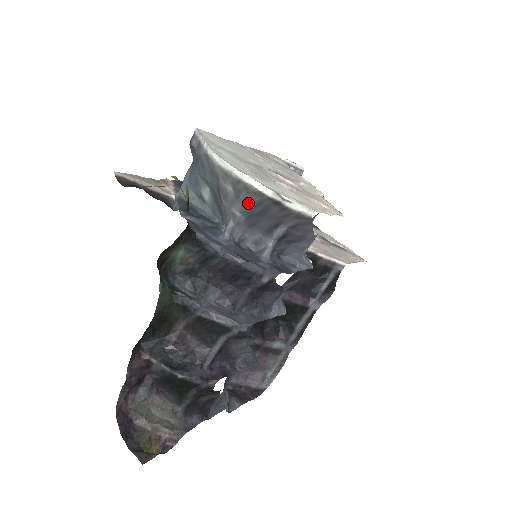
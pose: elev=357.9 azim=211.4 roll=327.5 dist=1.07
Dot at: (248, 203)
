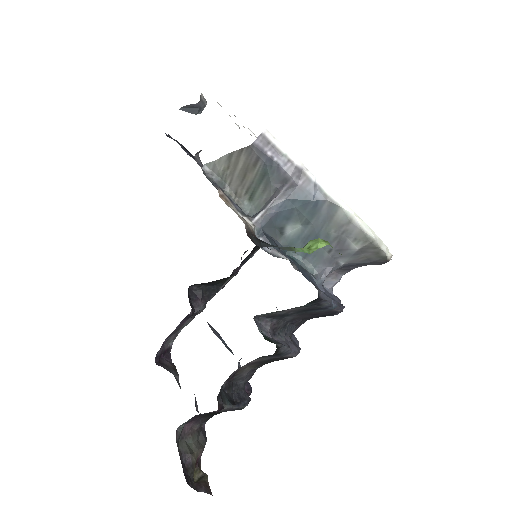
Dot at: (363, 260)
